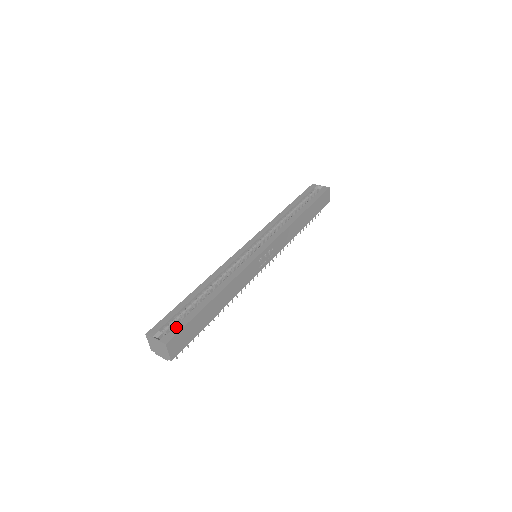
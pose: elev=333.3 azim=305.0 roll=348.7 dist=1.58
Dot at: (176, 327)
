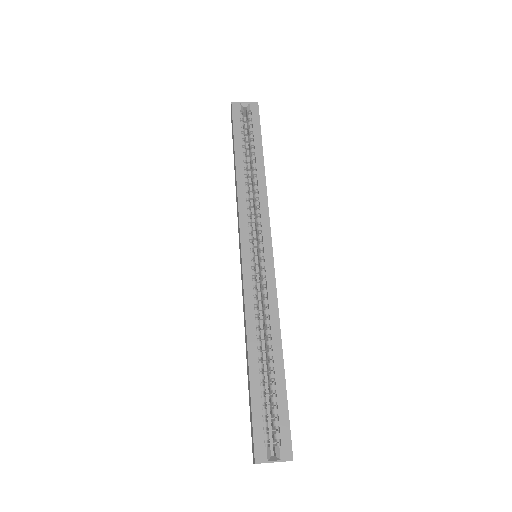
Dot at: (282, 429)
